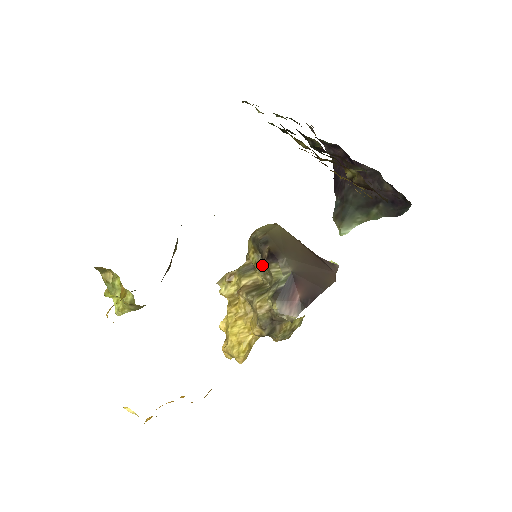
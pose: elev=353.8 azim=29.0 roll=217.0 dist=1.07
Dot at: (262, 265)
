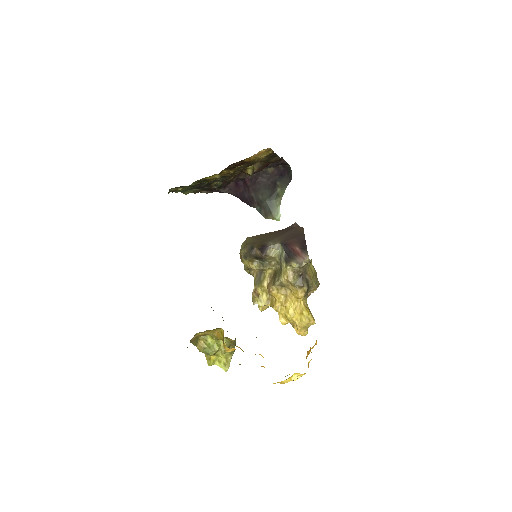
Dot at: (263, 263)
